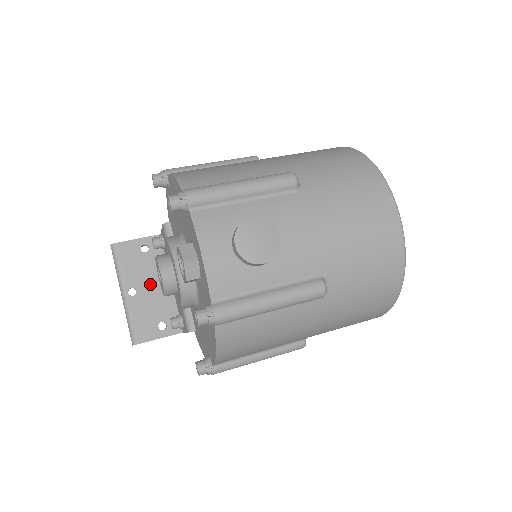
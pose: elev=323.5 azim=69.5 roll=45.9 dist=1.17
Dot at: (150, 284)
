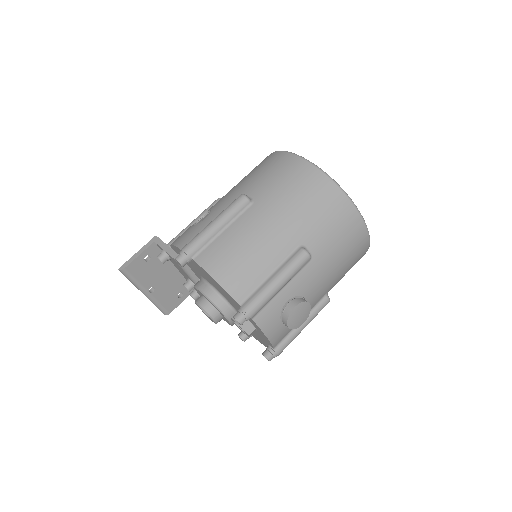
Dot at: (162, 278)
